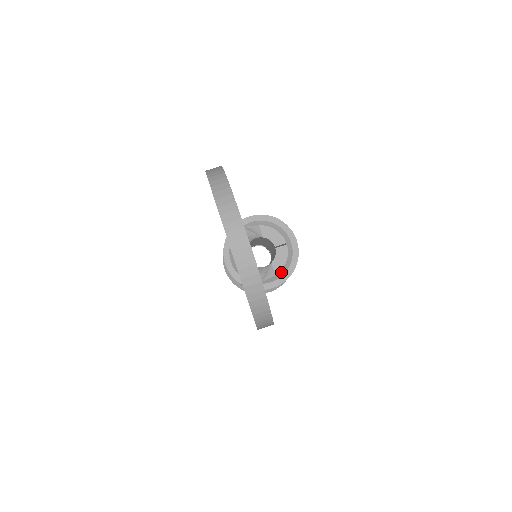
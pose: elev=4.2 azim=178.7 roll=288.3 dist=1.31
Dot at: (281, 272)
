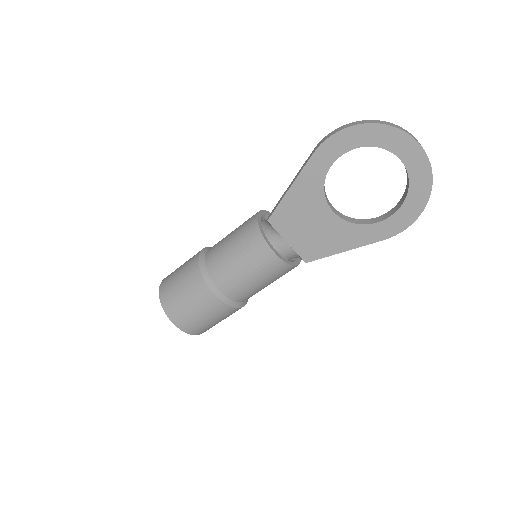
Dot at: occluded
